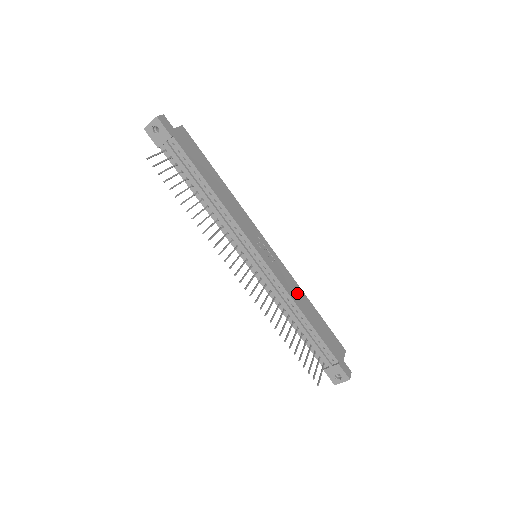
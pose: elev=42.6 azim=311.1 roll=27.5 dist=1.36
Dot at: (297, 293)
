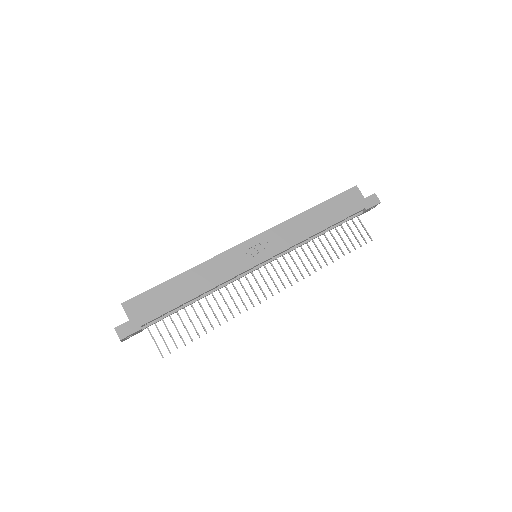
Dot at: (299, 227)
